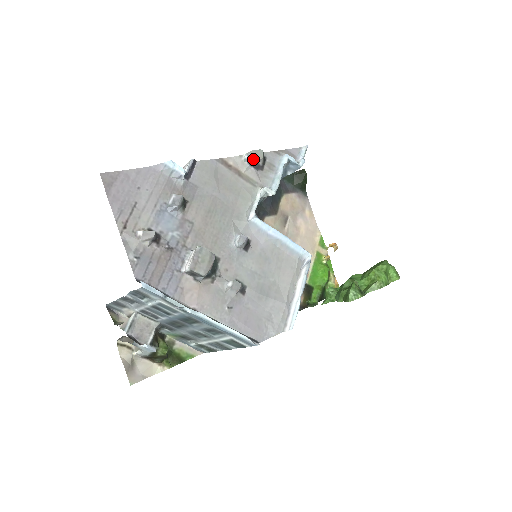
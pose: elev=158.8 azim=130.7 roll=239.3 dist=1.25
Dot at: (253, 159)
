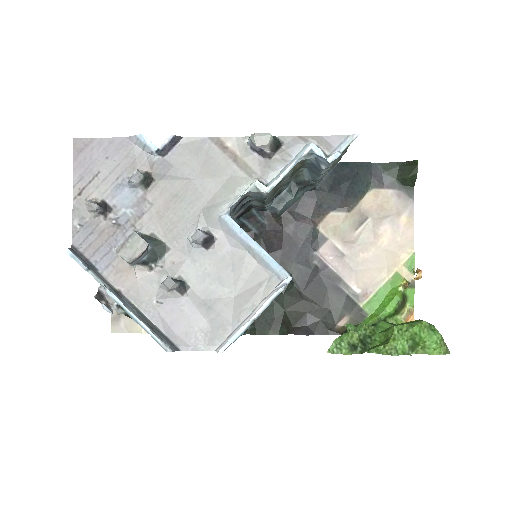
Dot at: (254, 144)
